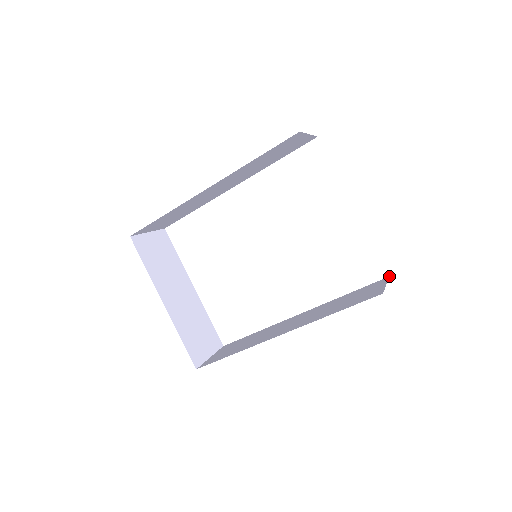
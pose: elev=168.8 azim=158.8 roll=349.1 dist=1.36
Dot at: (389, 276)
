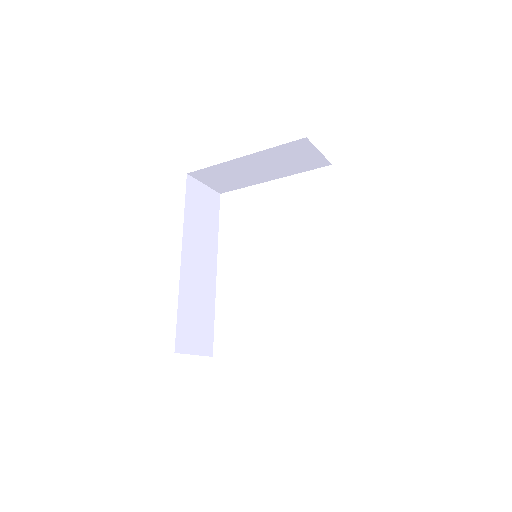
Dot at: occluded
